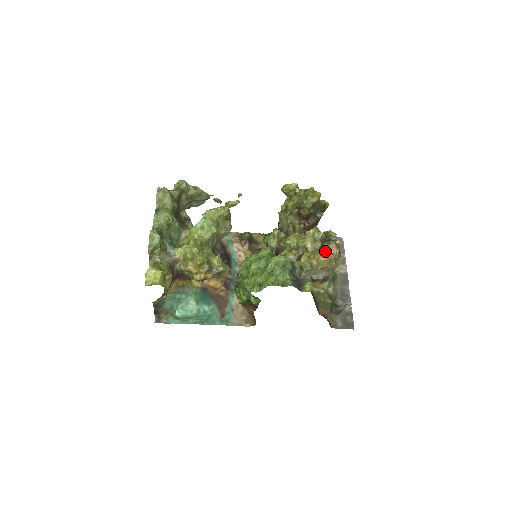
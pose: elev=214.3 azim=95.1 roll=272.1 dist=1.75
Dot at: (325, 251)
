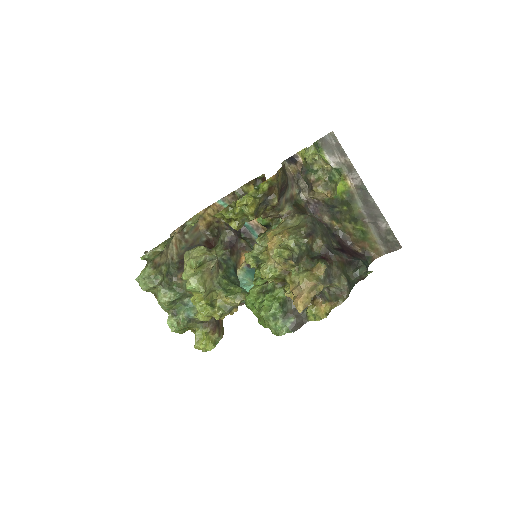
Dot at: (300, 283)
